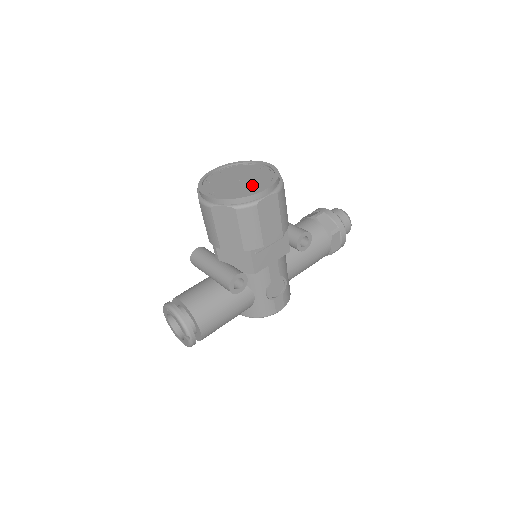
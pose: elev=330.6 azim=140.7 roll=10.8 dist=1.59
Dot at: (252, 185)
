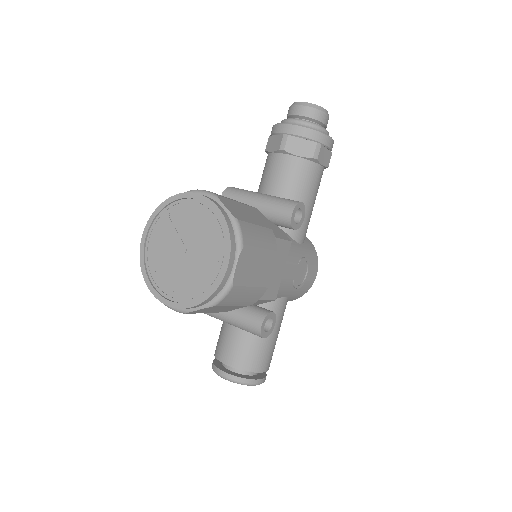
Dot at: (206, 257)
